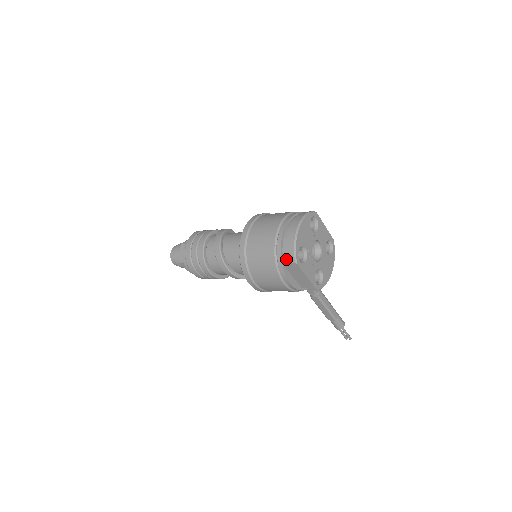
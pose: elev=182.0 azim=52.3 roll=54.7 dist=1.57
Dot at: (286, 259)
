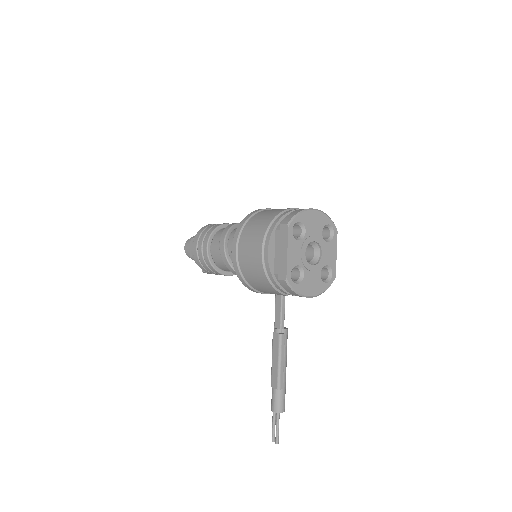
Dot at: (282, 221)
